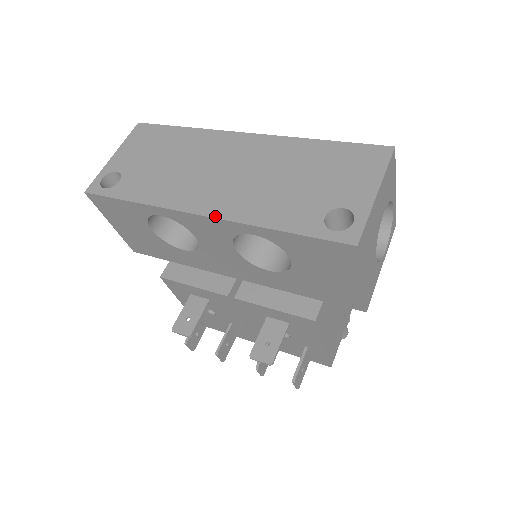
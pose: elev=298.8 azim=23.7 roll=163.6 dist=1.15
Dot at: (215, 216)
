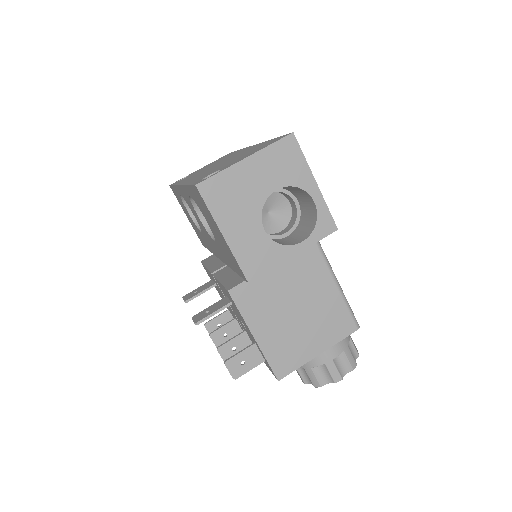
Dot at: (182, 184)
